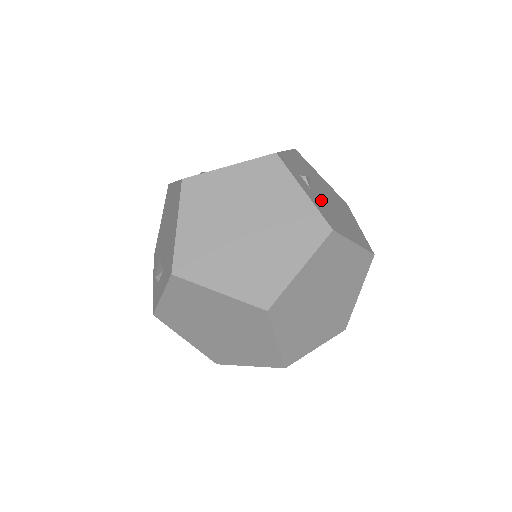
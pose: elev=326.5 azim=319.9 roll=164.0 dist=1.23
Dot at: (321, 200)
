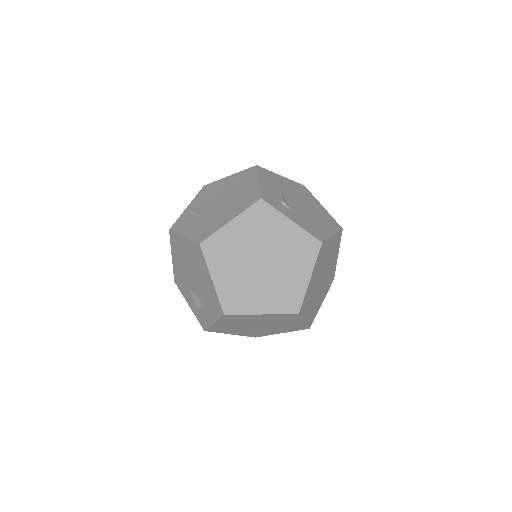
Dot at: (300, 214)
